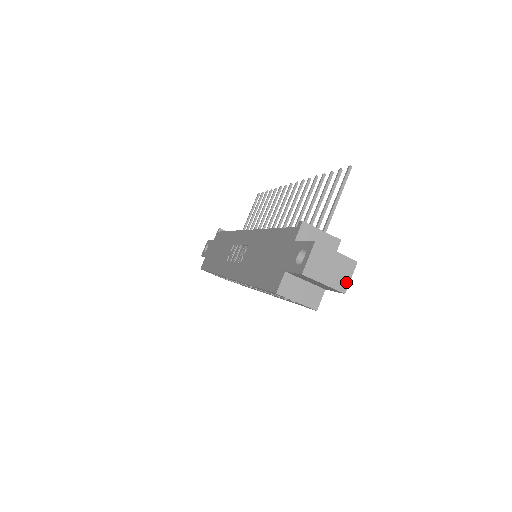
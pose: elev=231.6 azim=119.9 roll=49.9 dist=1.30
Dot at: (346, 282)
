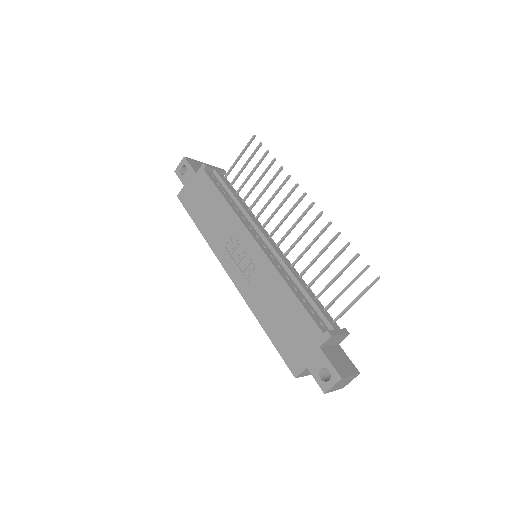
Dot at: occluded
